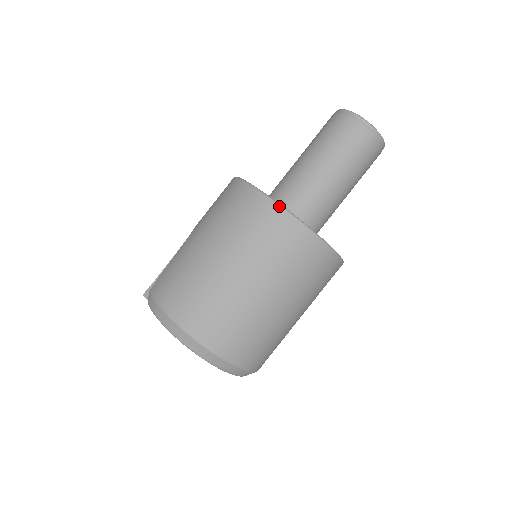
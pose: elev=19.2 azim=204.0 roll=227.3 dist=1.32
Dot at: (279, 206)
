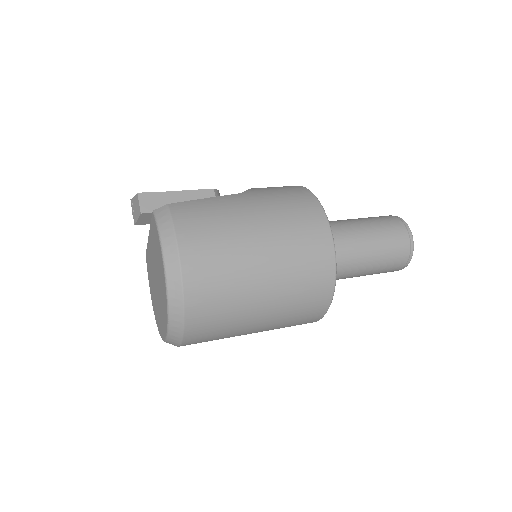
Dot at: (334, 250)
